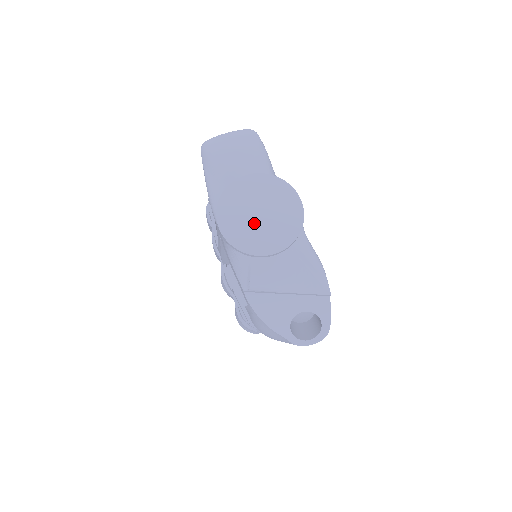
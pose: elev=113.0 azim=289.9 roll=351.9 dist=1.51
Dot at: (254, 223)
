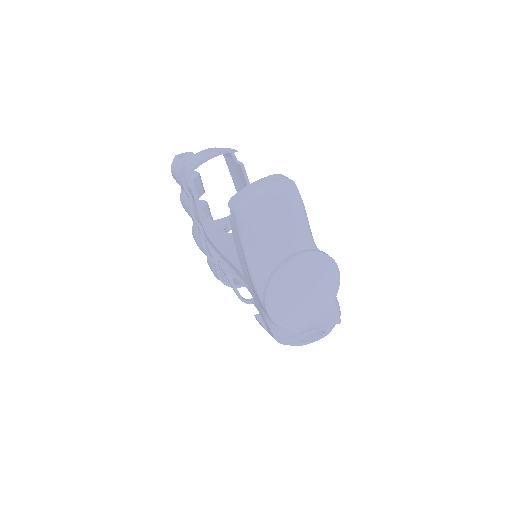
Dot at: (298, 301)
